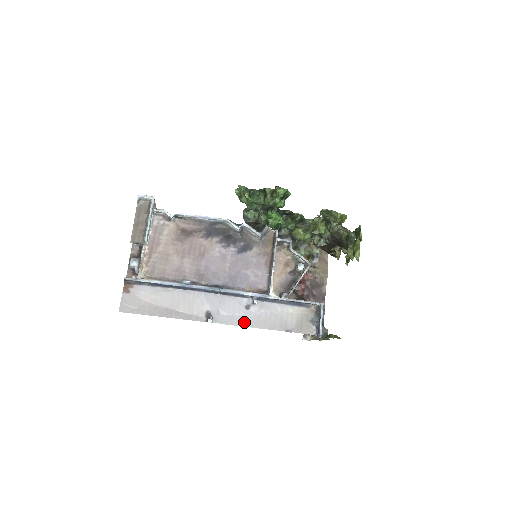
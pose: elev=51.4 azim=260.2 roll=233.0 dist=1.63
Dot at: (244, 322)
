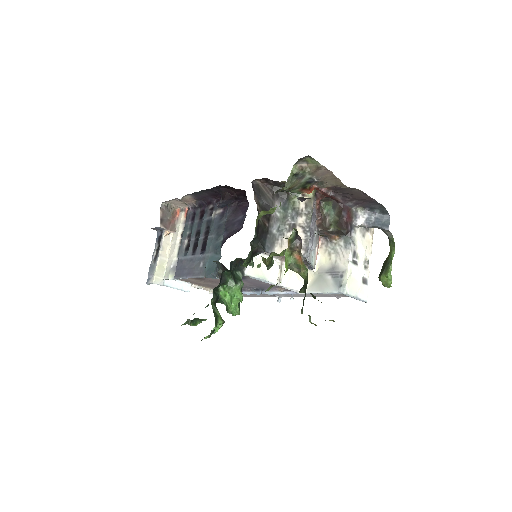
Dot at: (300, 296)
